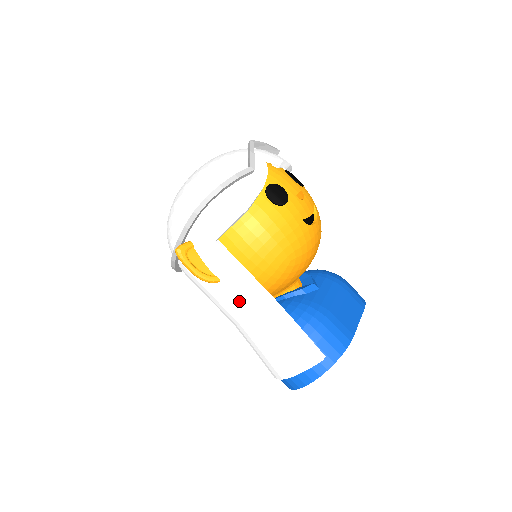
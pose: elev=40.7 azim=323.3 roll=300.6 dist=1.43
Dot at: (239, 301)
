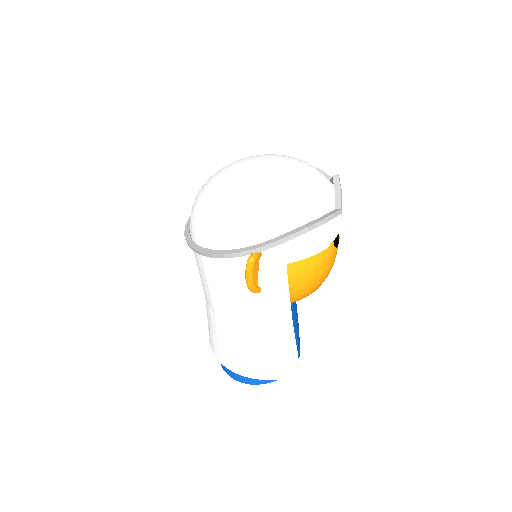
Dot at: (262, 313)
